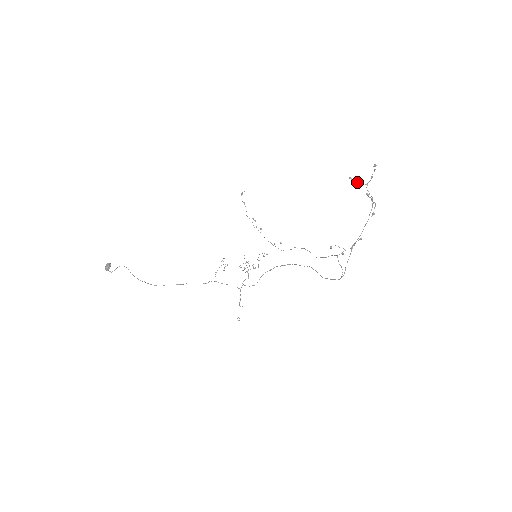
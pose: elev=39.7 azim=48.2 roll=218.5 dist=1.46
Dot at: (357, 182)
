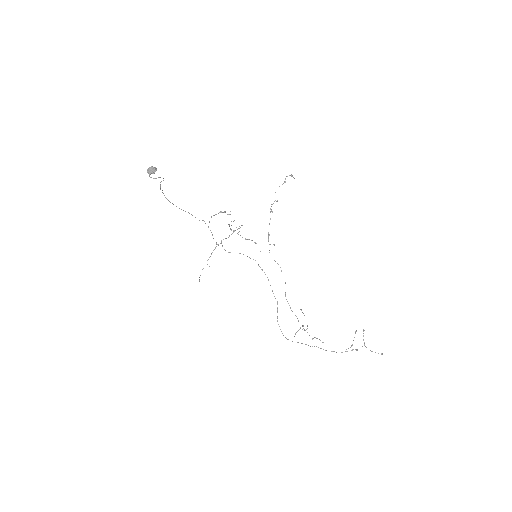
Dot at: occluded
